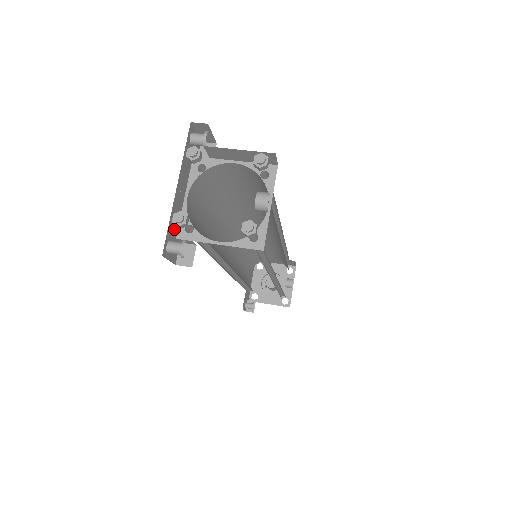
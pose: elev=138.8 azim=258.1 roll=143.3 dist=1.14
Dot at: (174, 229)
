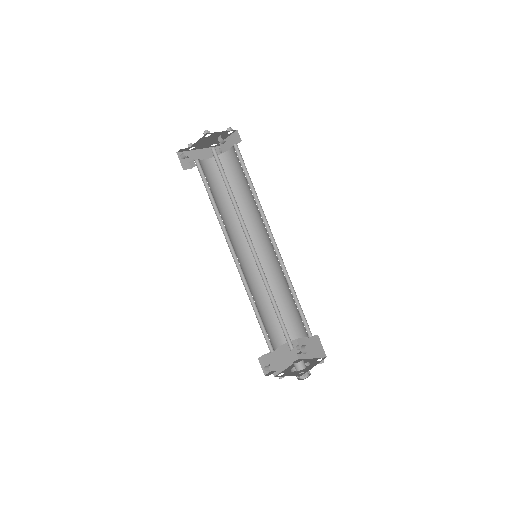
Dot at: (190, 158)
